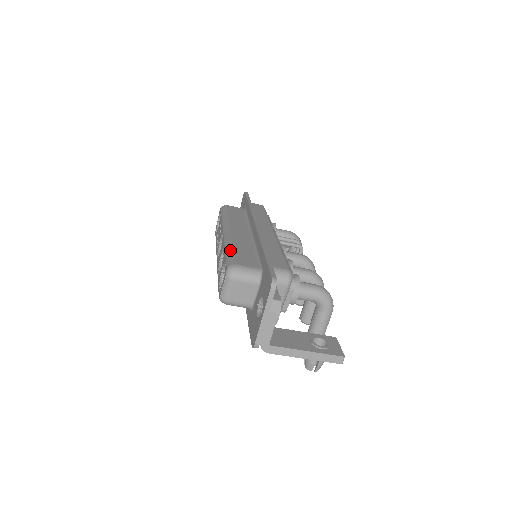
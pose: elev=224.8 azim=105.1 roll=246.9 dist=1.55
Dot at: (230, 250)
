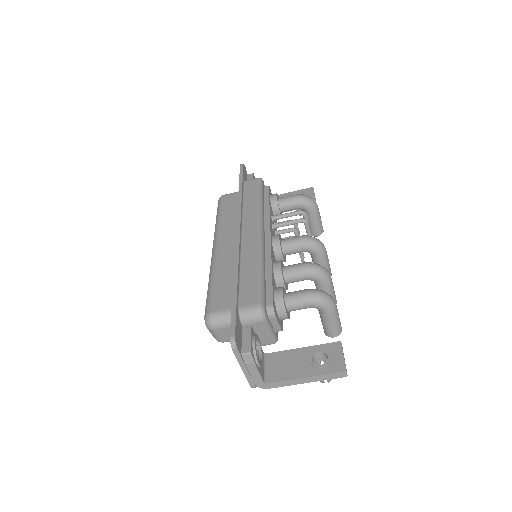
Dot at: (210, 287)
